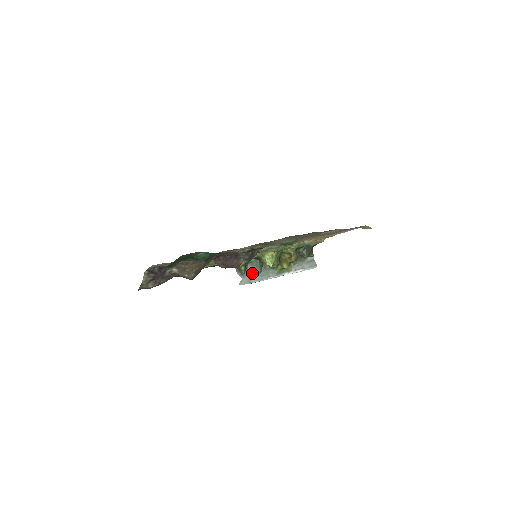
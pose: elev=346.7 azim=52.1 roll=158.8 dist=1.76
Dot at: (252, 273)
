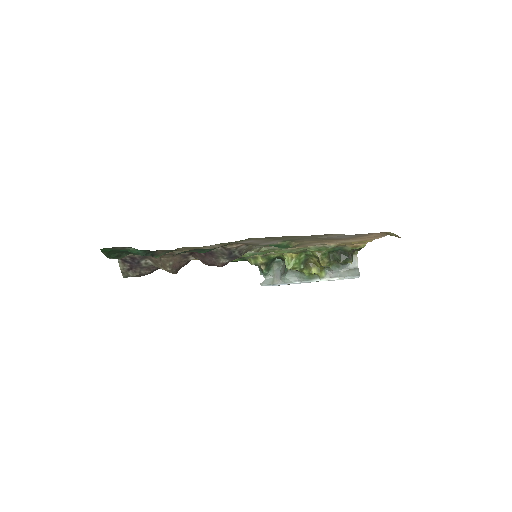
Dot at: (277, 274)
